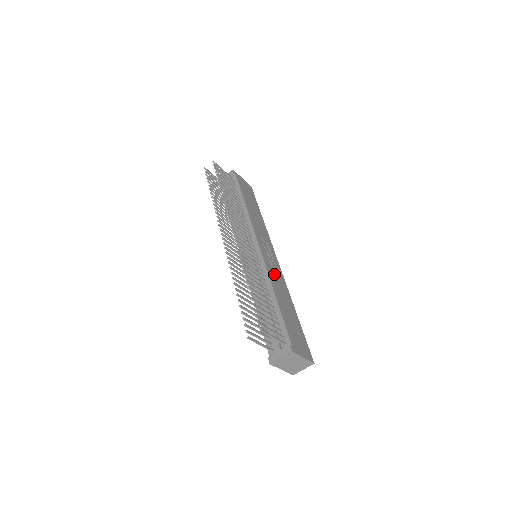
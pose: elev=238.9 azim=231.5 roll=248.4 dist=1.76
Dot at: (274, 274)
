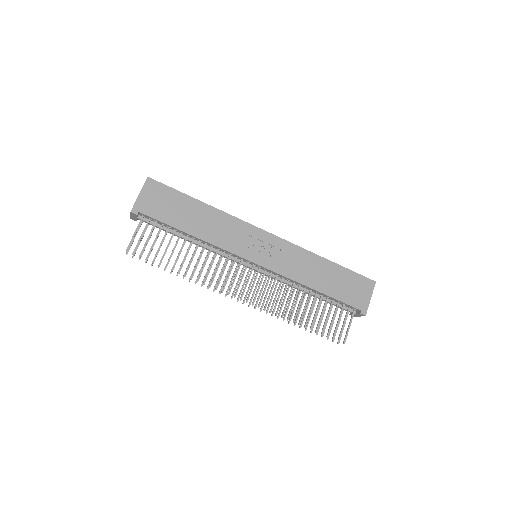
Dot at: (289, 264)
